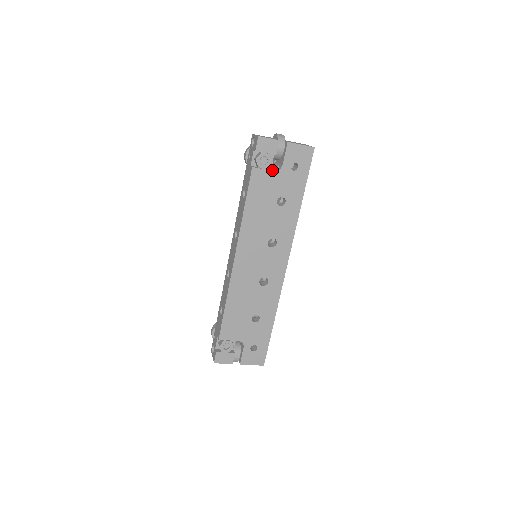
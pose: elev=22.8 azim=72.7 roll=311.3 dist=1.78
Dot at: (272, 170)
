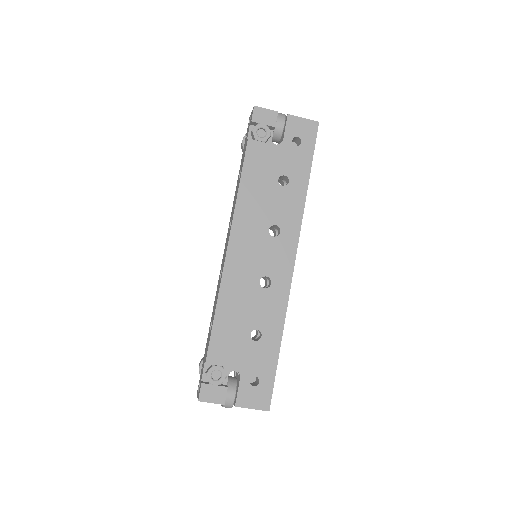
Dot at: (271, 144)
